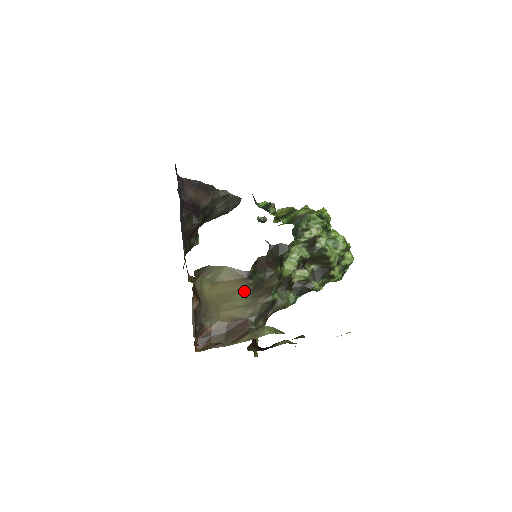
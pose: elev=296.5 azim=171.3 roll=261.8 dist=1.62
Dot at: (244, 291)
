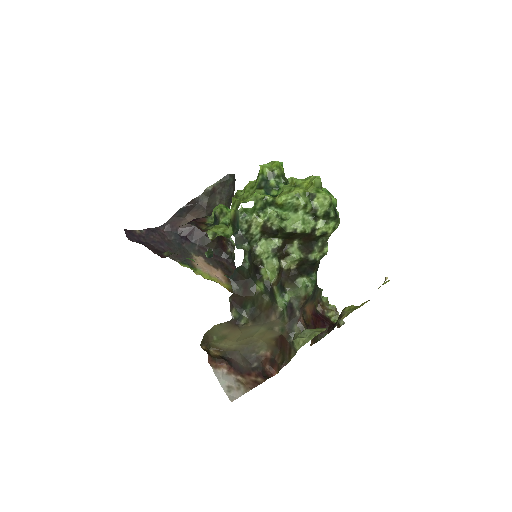
Dot at: (249, 328)
